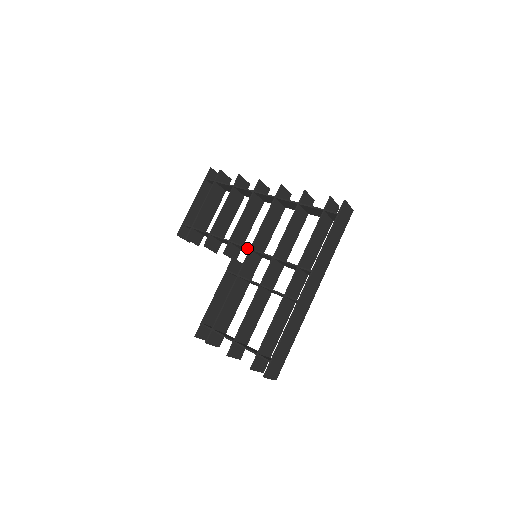
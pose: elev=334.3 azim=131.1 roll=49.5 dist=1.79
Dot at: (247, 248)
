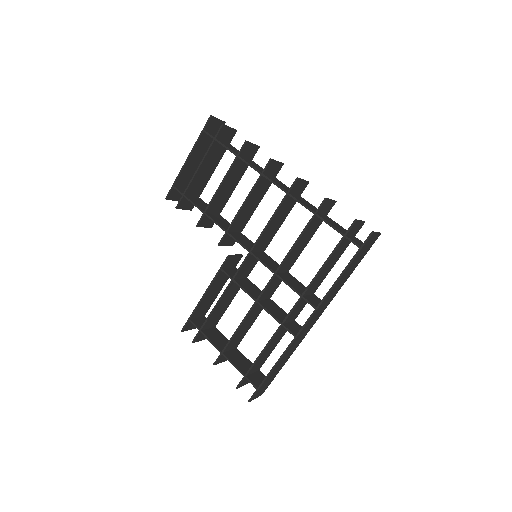
Dot at: occluded
